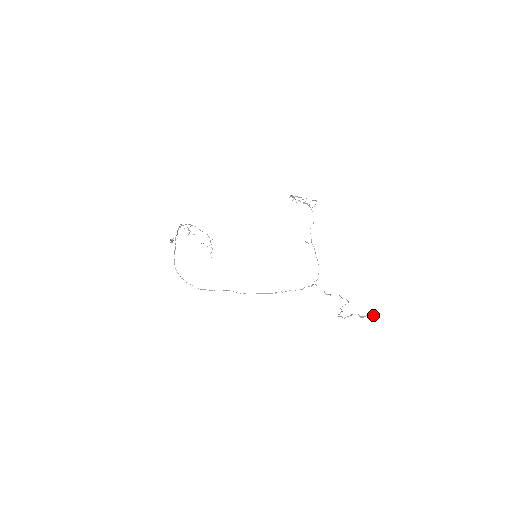
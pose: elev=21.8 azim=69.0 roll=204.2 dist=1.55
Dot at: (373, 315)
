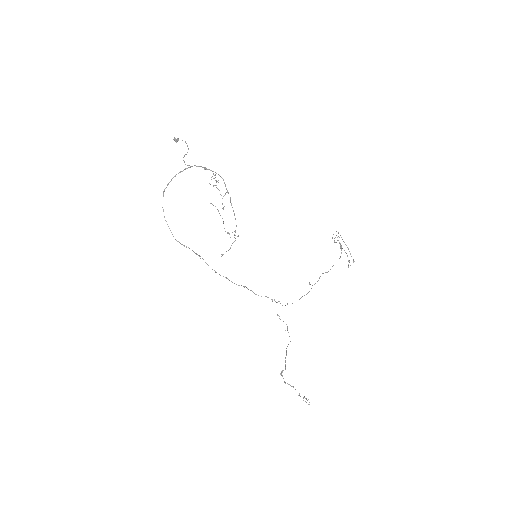
Dot at: occluded
